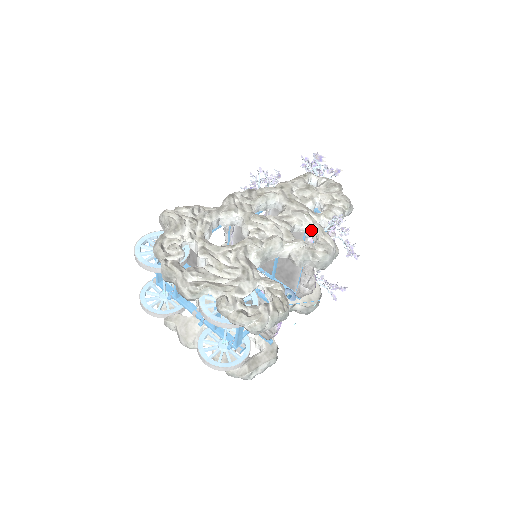
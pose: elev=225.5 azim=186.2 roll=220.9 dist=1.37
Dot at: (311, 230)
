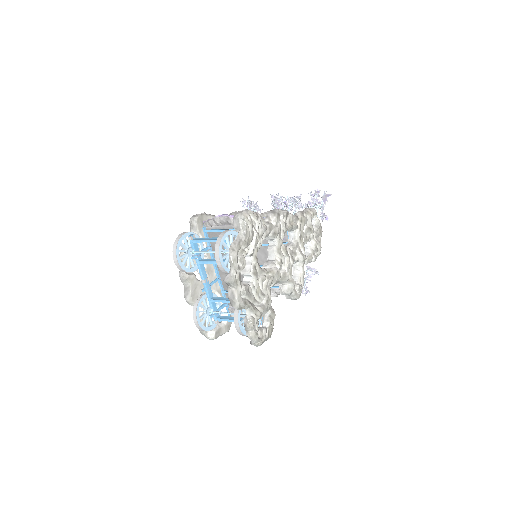
Dot at: (298, 268)
